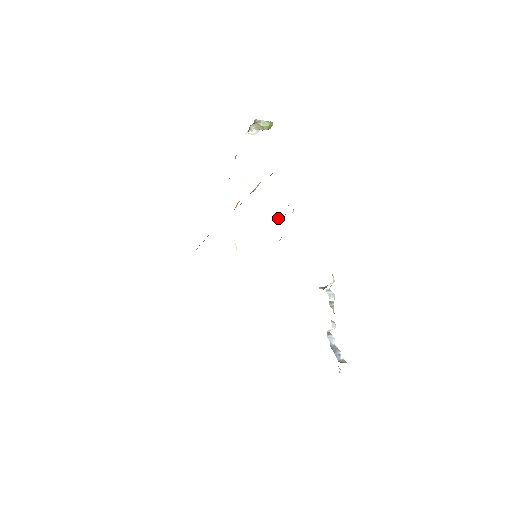
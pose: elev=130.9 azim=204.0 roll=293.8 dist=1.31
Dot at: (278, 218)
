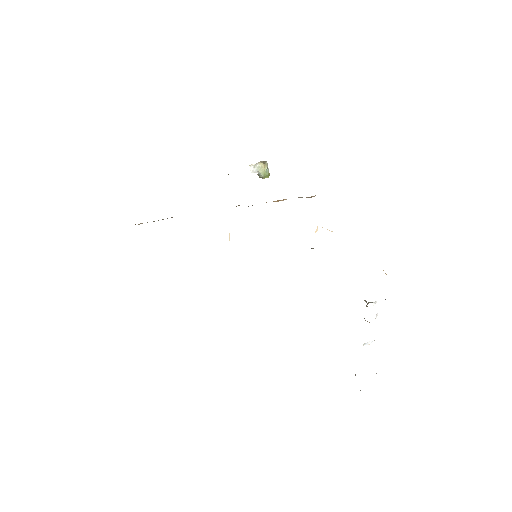
Dot at: (317, 230)
